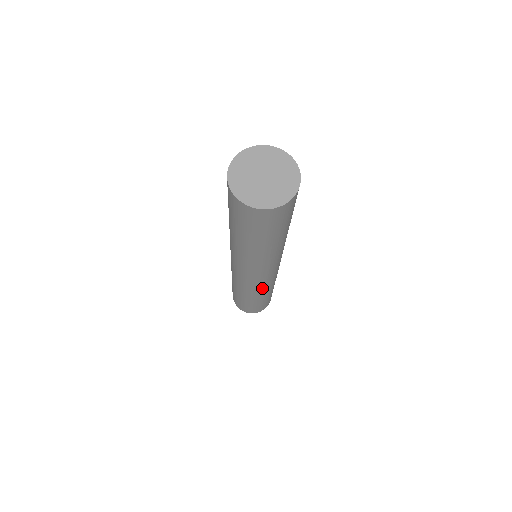
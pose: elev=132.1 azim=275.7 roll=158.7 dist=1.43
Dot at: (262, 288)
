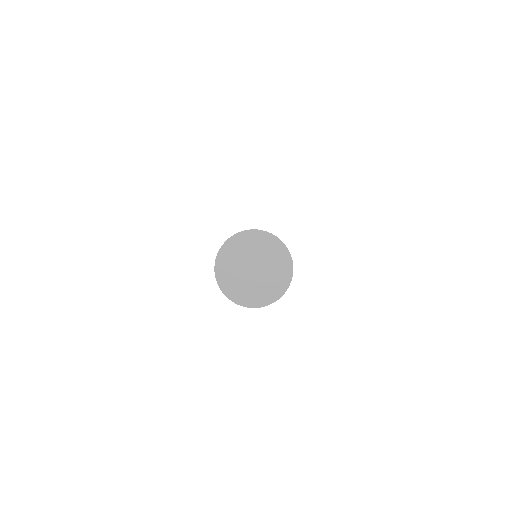
Dot at: occluded
